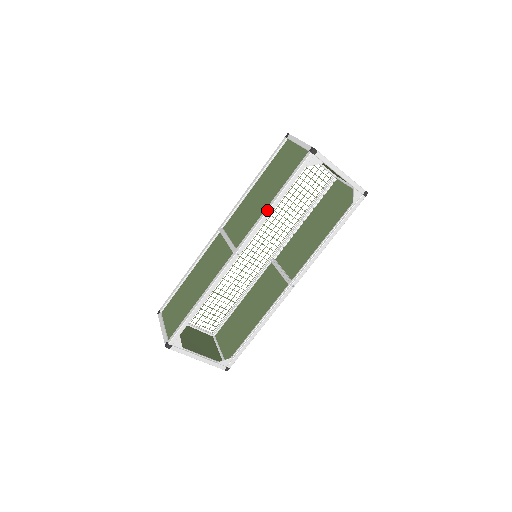
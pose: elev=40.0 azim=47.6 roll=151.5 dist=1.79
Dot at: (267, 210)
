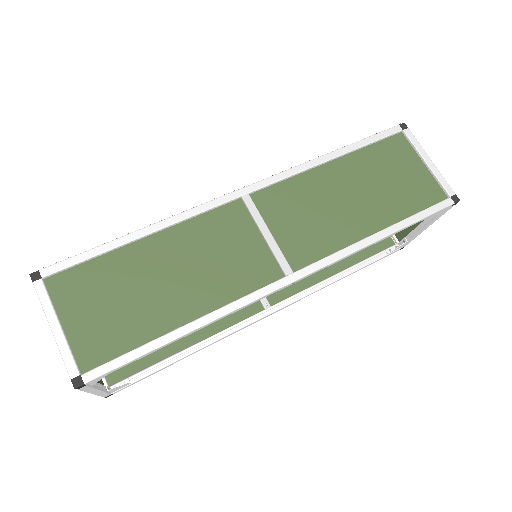
Dot at: (369, 244)
